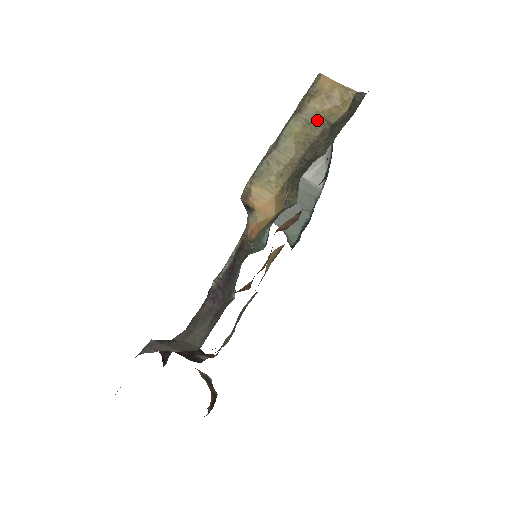
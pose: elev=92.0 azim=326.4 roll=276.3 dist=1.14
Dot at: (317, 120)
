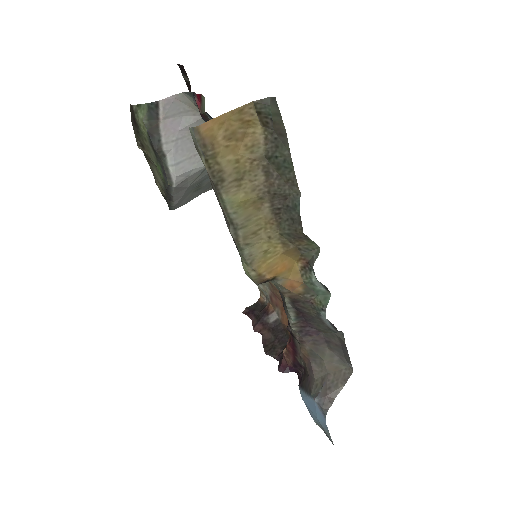
Dot at: (246, 168)
